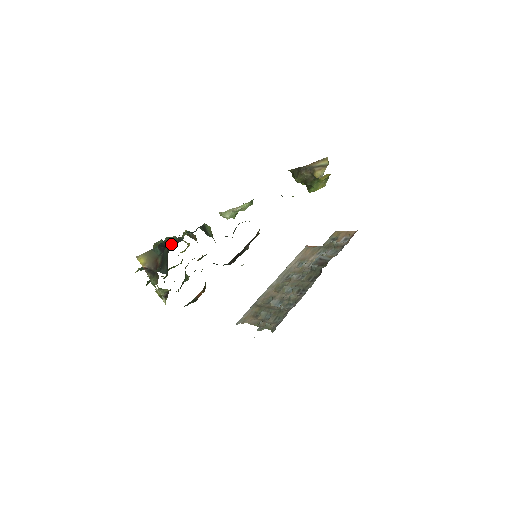
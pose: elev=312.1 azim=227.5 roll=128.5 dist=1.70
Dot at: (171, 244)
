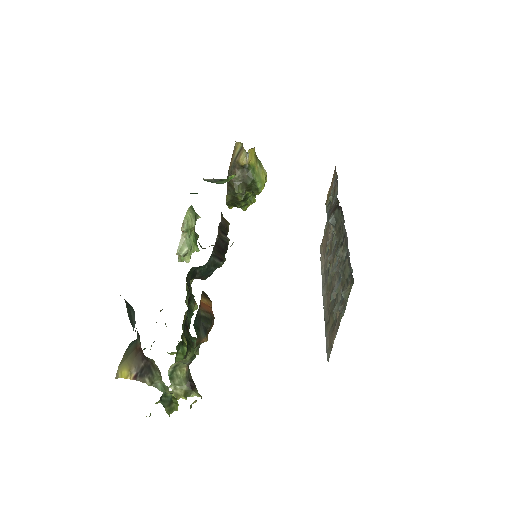
Dot at: occluded
